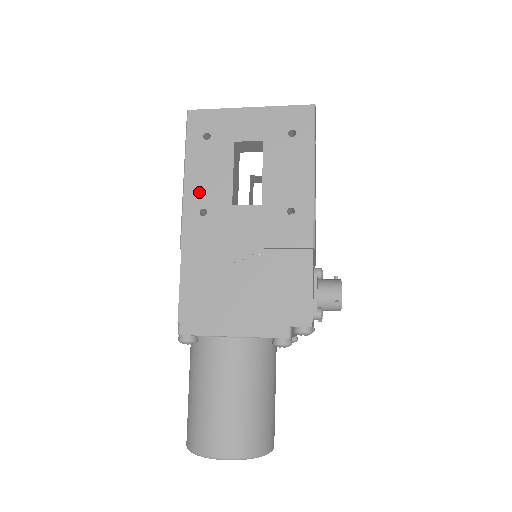
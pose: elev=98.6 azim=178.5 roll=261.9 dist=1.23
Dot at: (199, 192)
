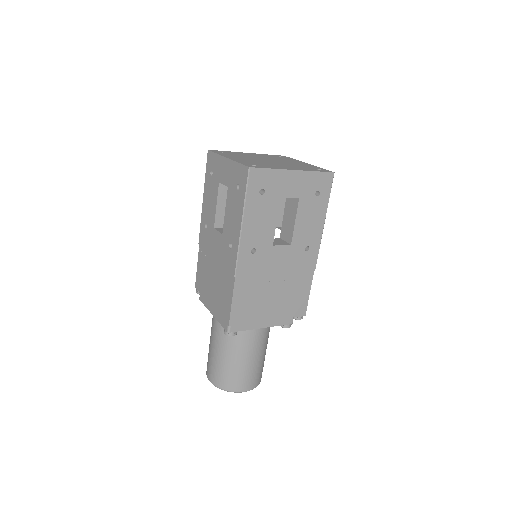
Dot at: (252, 236)
